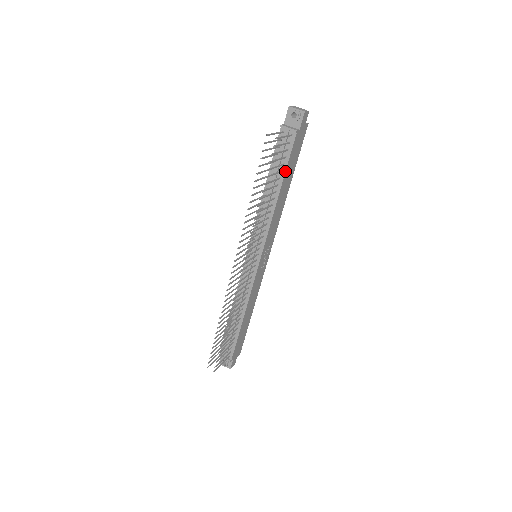
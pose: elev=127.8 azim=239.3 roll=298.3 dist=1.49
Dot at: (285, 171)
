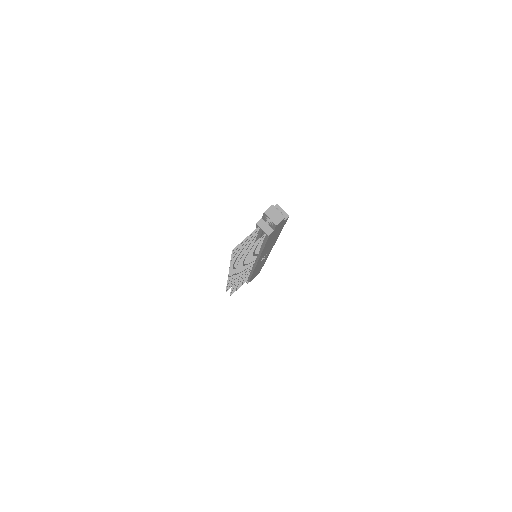
Dot at: (265, 244)
